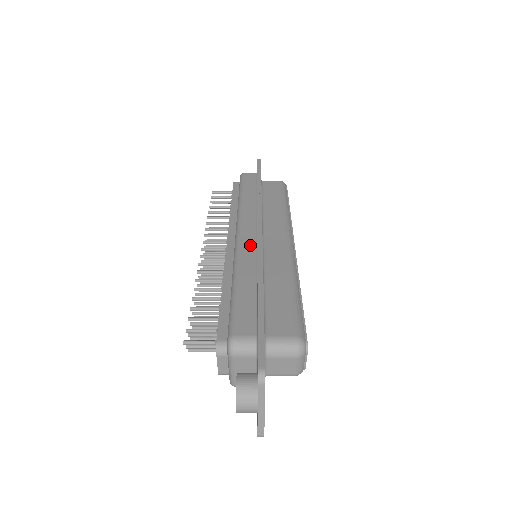
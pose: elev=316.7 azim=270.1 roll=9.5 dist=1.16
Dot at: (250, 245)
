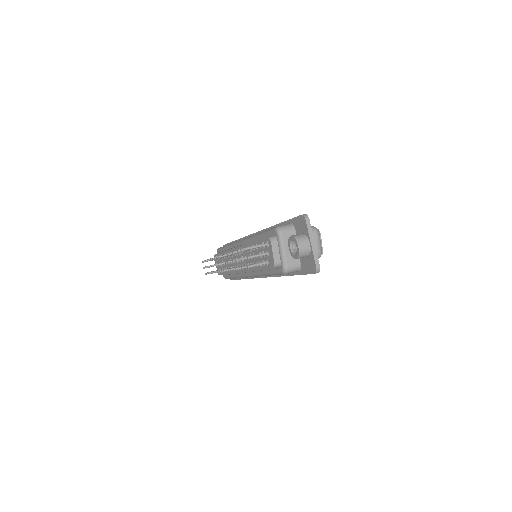
Dot at: occluded
